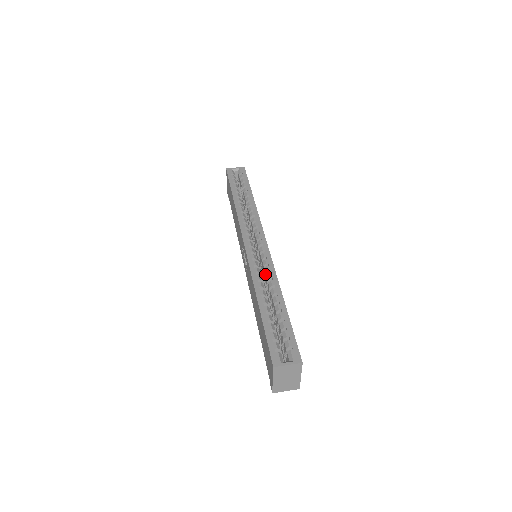
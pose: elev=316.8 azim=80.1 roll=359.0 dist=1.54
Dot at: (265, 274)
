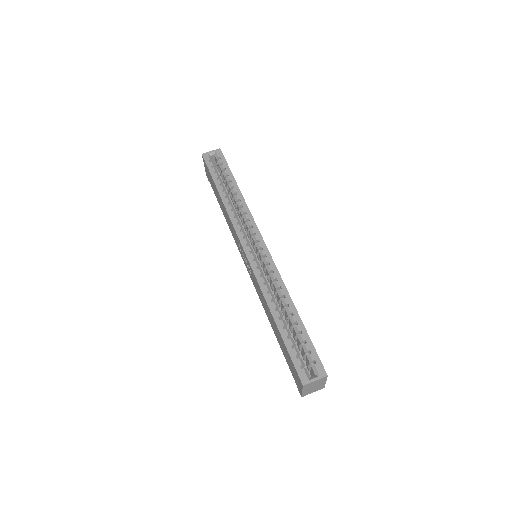
Dot at: (272, 281)
